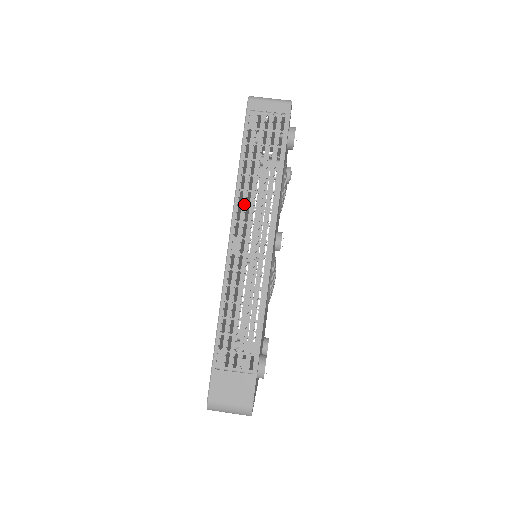
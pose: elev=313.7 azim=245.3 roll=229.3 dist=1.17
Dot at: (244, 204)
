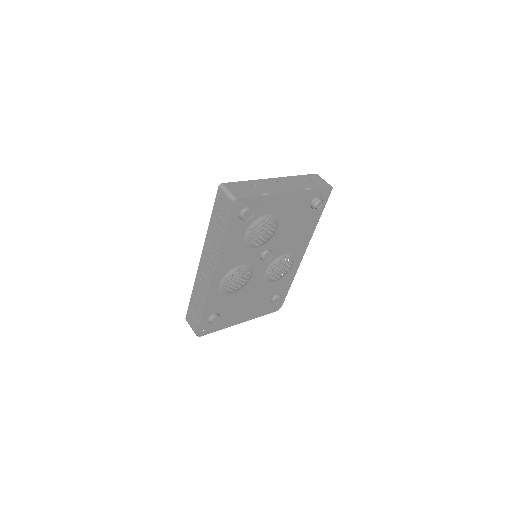
Dot at: (208, 244)
